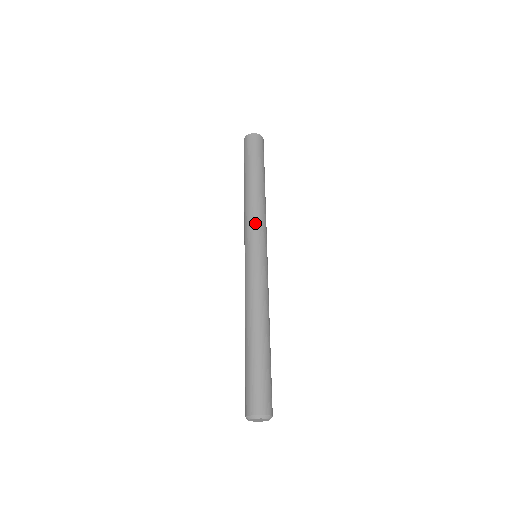
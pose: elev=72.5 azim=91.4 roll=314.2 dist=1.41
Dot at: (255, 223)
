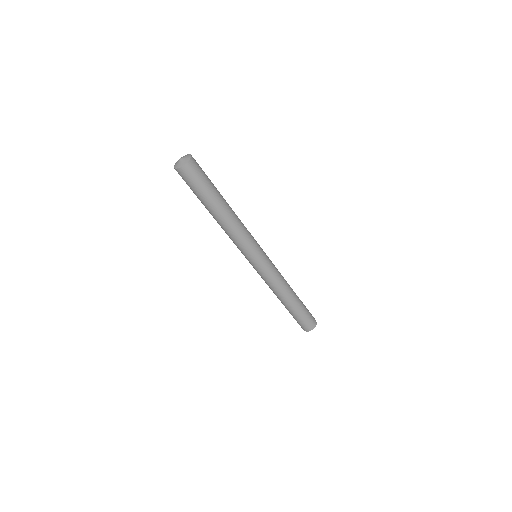
Dot at: (242, 245)
